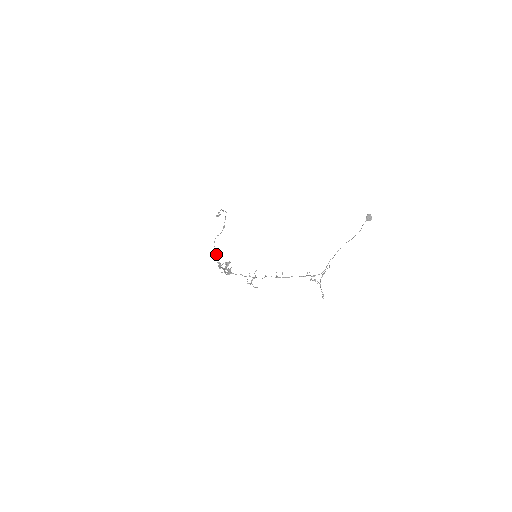
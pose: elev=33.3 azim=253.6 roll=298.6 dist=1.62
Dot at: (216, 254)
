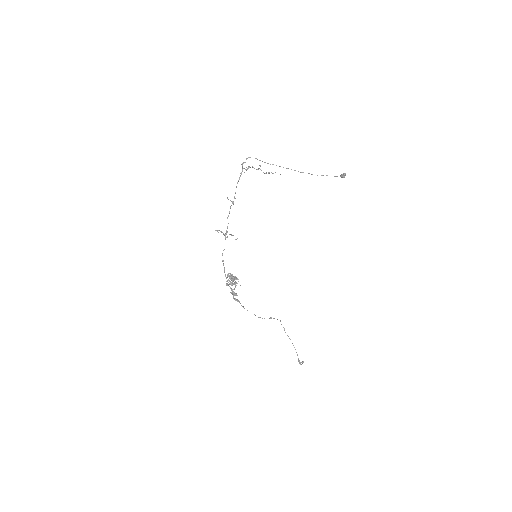
Dot at: (239, 302)
